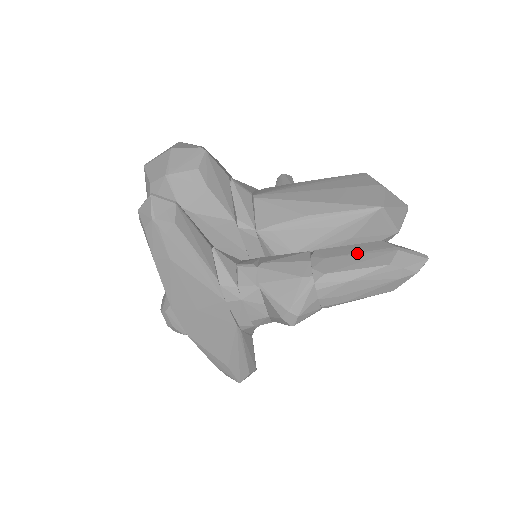
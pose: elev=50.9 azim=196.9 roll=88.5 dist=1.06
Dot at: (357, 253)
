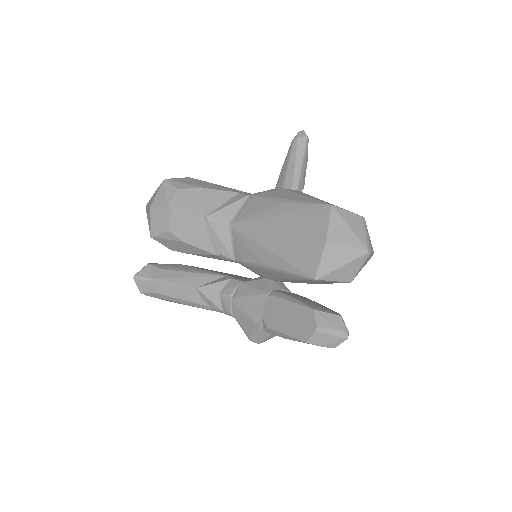
Dot at: (290, 318)
